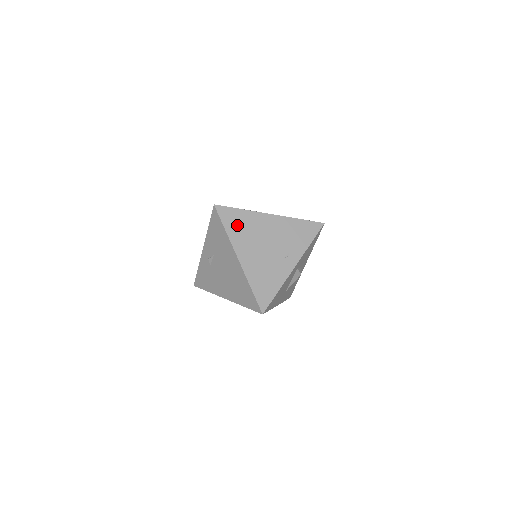
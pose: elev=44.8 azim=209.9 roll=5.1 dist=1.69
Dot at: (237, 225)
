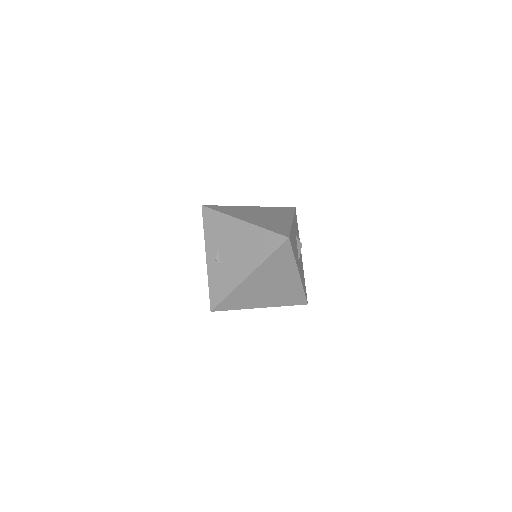
Dot at: (228, 210)
